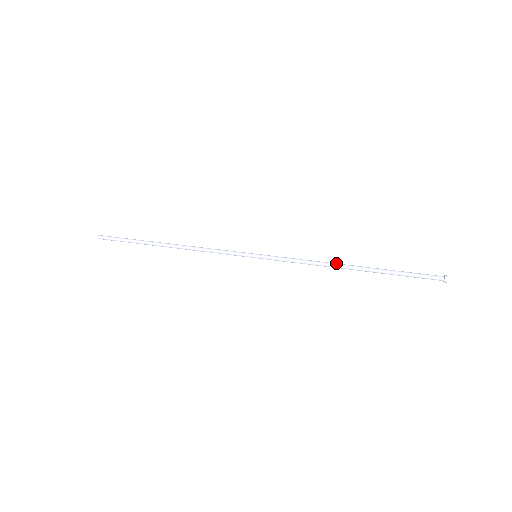
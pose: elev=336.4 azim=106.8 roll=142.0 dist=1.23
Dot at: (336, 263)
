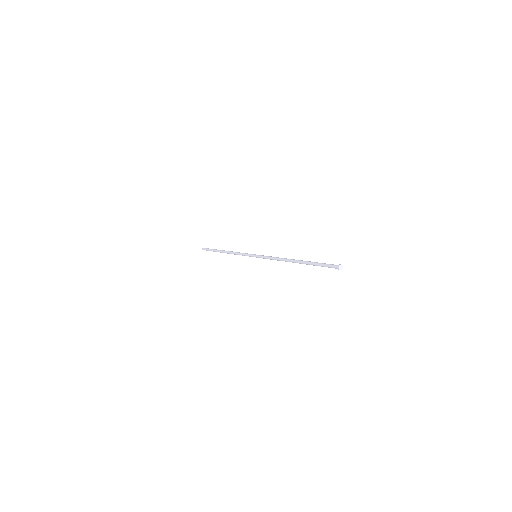
Dot at: (287, 259)
